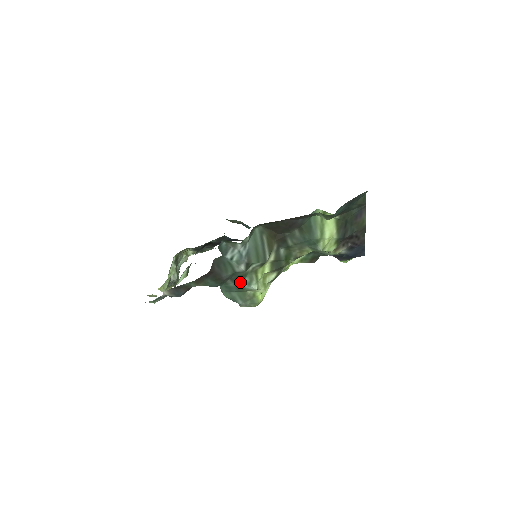
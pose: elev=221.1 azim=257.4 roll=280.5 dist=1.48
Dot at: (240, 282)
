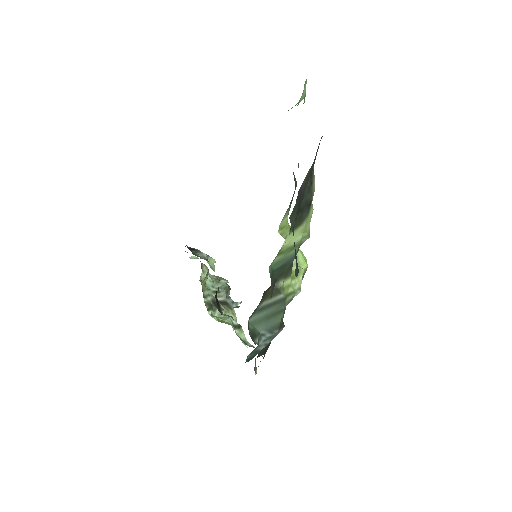
Dot at: occluded
